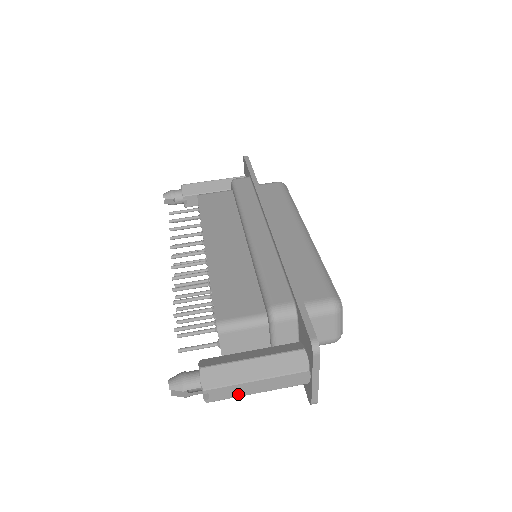
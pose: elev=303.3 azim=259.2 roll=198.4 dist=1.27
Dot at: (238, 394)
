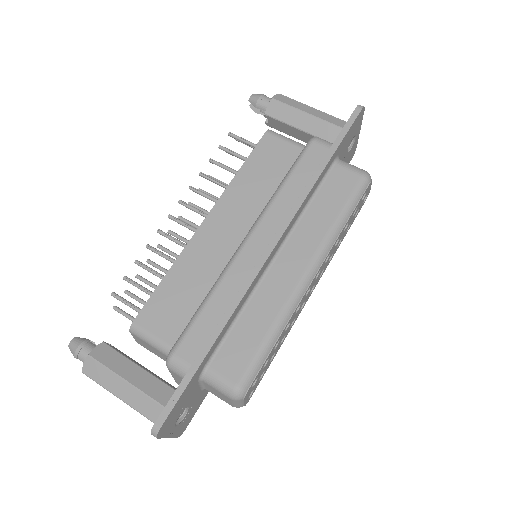
Dot at: occluded
